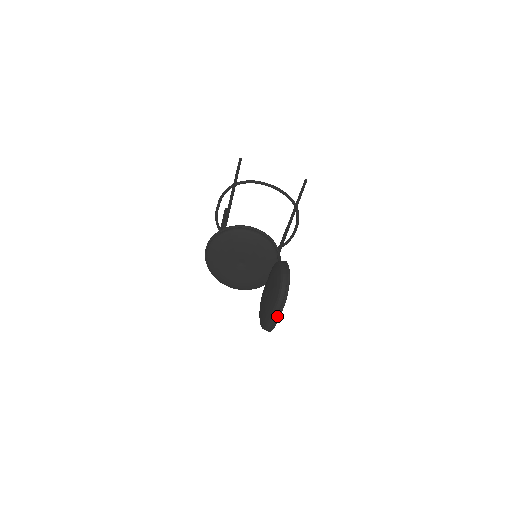
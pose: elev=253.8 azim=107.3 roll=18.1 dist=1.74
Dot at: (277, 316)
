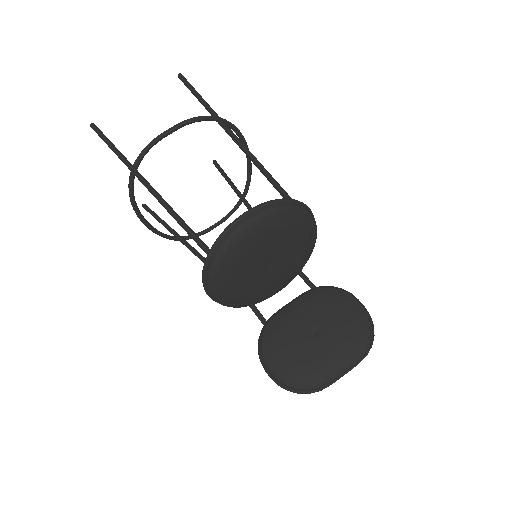
Dot at: (343, 374)
